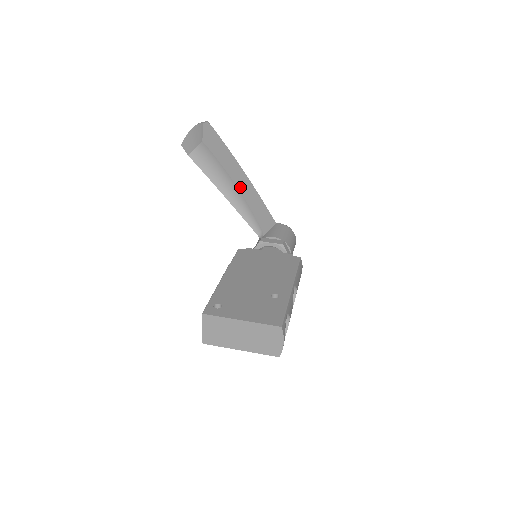
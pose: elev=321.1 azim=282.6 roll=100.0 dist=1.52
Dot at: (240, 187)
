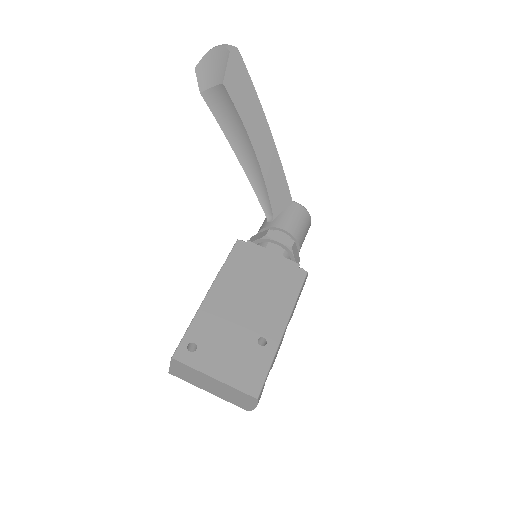
Dot at: (259, 154)
